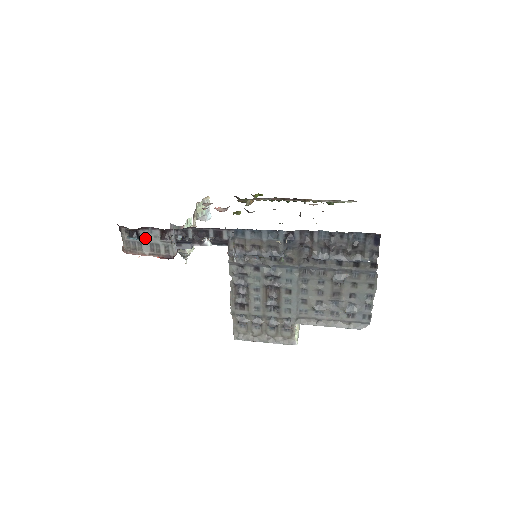
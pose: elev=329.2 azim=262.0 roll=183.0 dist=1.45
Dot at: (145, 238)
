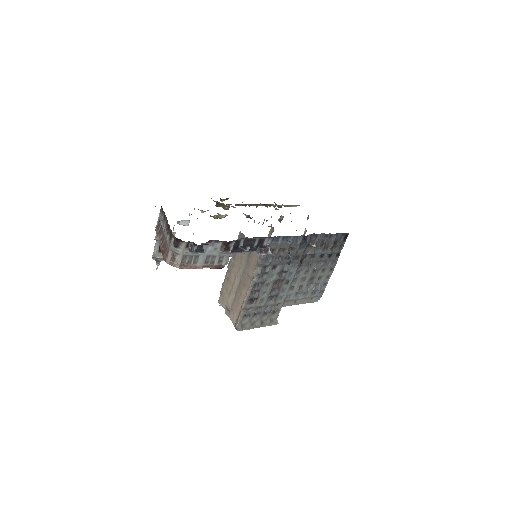
Dot at: (205, 251)
